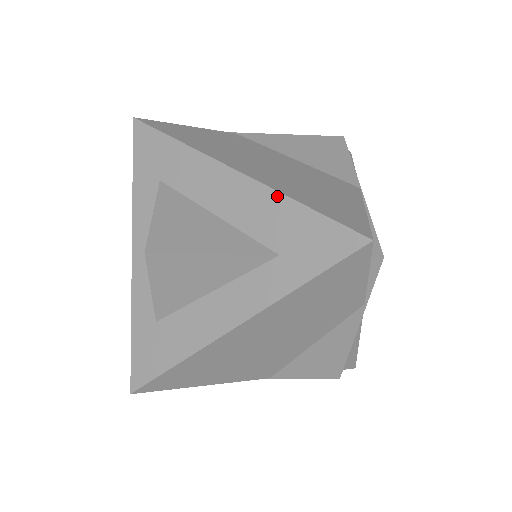
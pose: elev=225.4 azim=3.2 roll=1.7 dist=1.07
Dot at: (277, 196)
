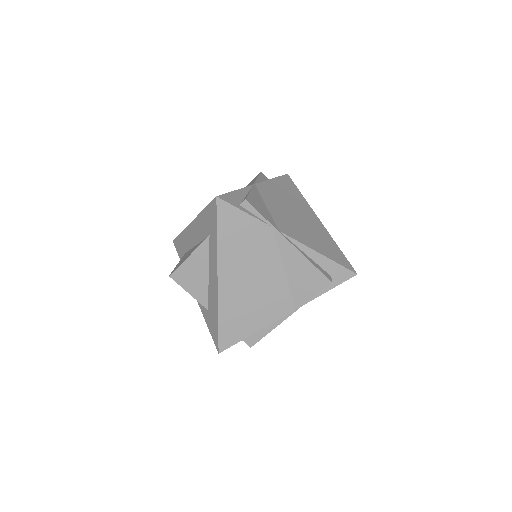
Dot at: (200, 216)
